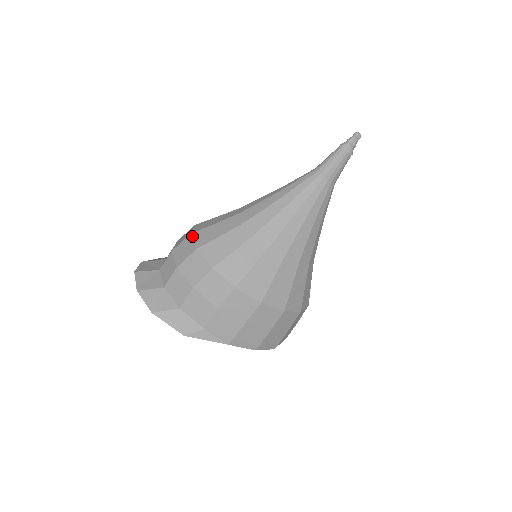
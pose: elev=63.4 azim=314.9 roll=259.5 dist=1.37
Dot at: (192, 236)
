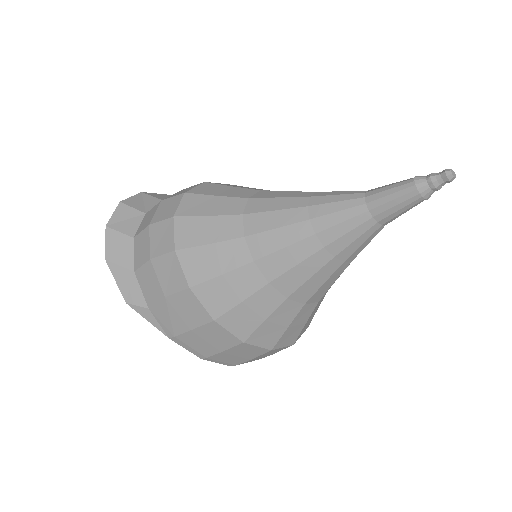
Dot at: (183, 197)
